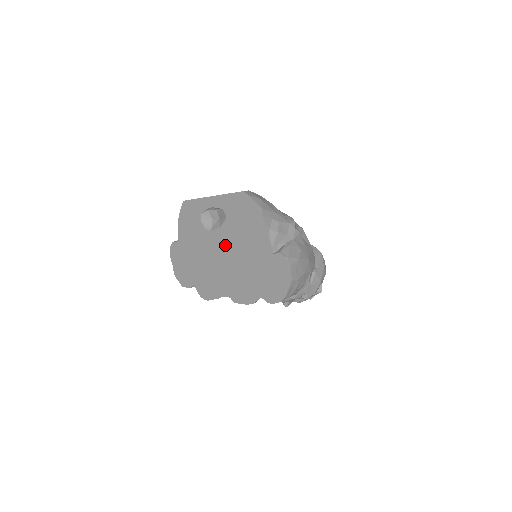
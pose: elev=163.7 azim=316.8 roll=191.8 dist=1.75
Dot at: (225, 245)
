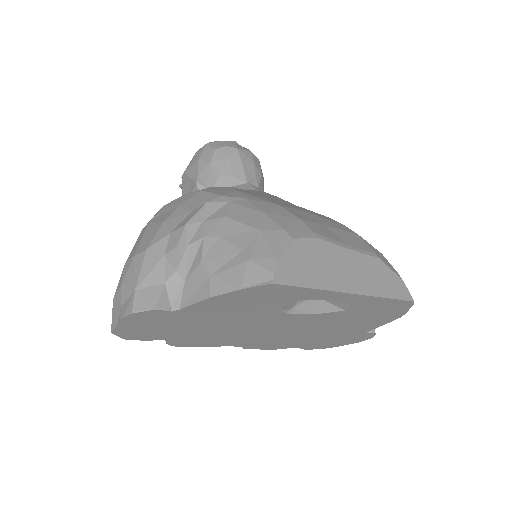
Dot at: (301, 324)
